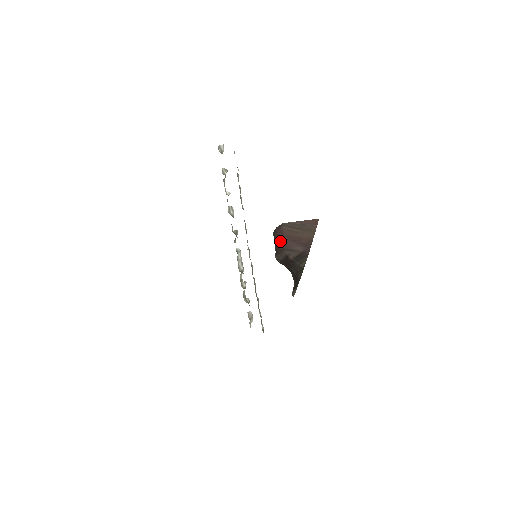
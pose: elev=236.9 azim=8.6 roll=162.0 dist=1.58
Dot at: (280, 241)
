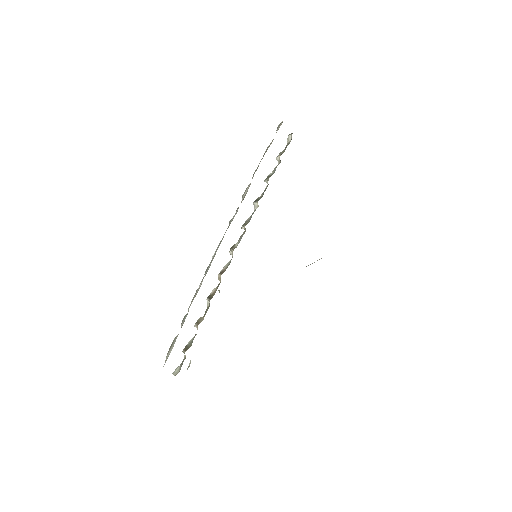
Dot at: occluded
